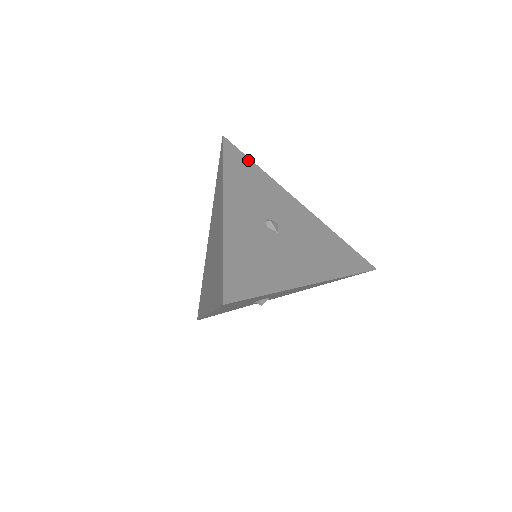
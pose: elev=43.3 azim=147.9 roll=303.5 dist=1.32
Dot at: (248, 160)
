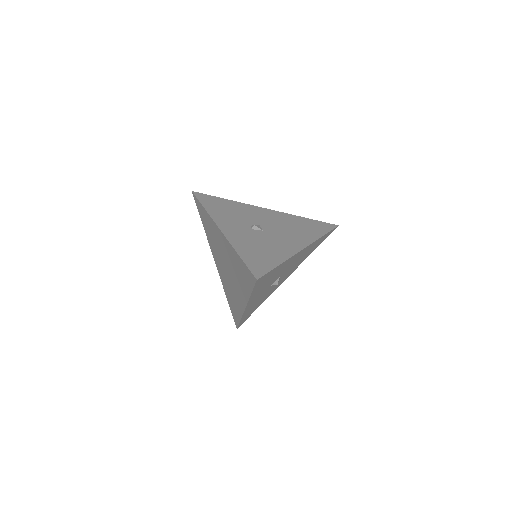
Dot at: (217, 198)
